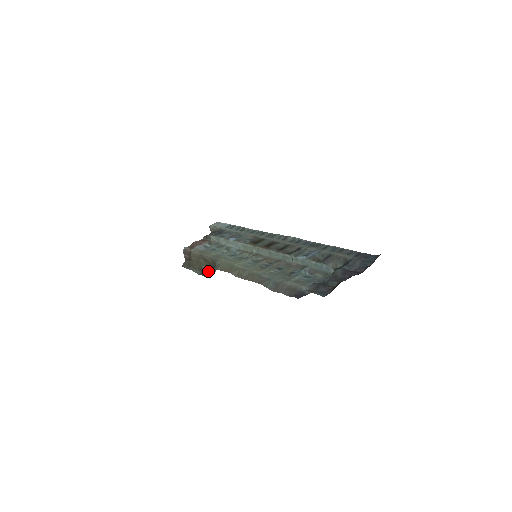
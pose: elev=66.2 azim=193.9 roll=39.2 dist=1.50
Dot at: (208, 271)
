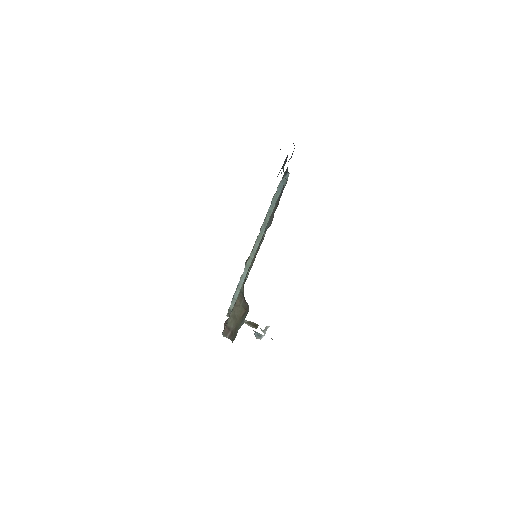
Dot at: (246, 312)
